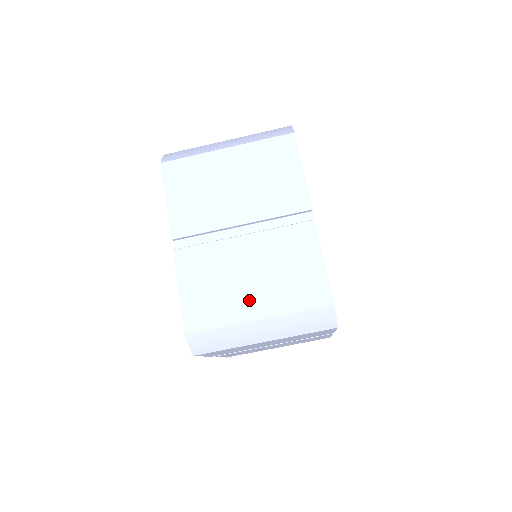
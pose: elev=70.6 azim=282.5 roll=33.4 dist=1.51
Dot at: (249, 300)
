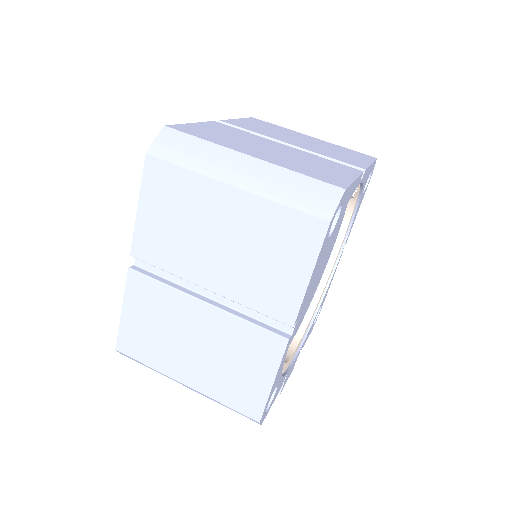
Dot at: (254, 150)
